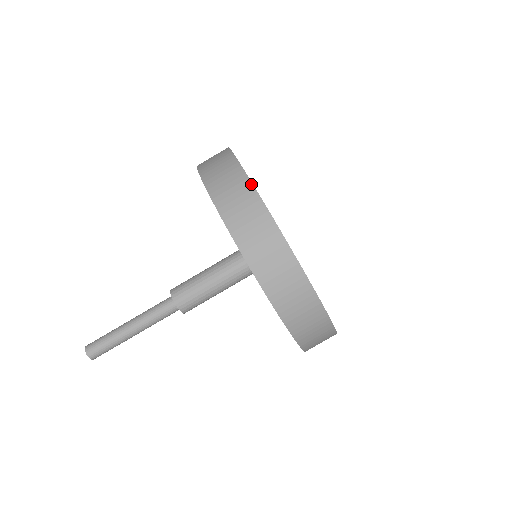
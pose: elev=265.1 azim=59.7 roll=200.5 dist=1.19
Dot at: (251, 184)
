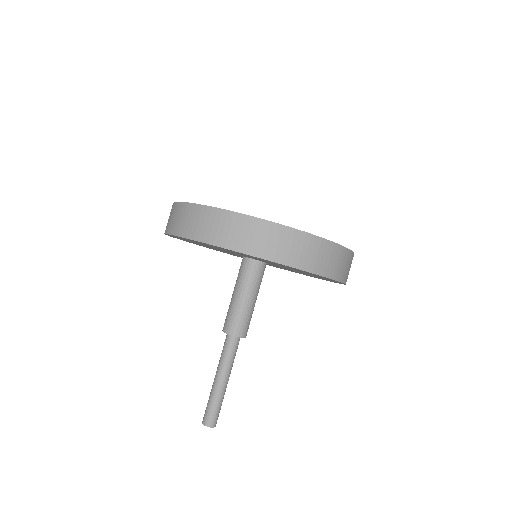
Dot at: (180, 203)
